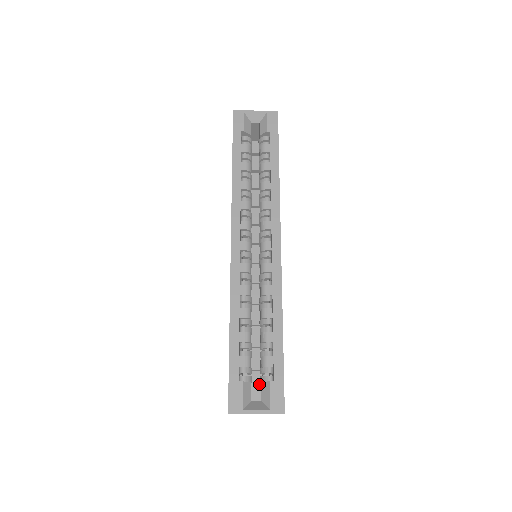
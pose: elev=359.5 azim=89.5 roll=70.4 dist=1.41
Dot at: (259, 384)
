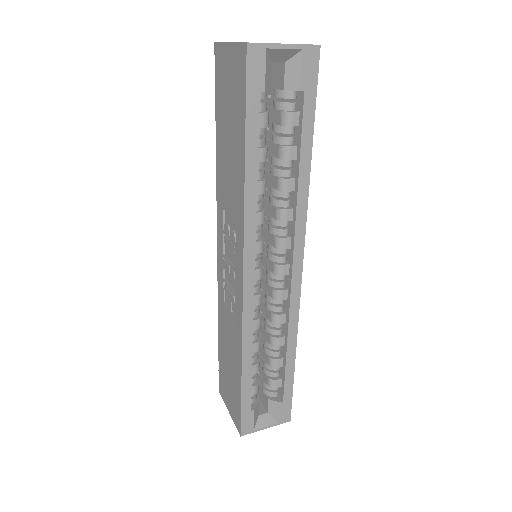
Dot at: occluded
